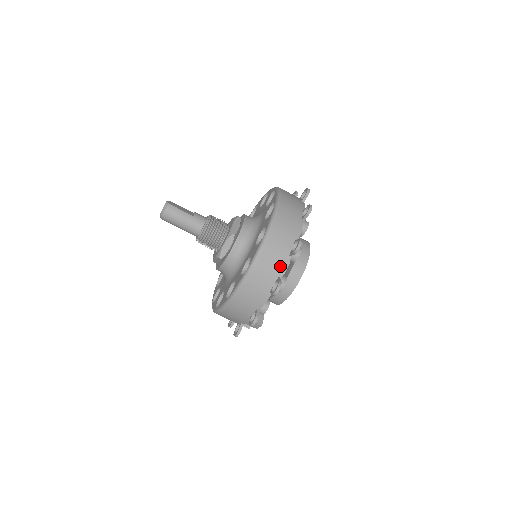
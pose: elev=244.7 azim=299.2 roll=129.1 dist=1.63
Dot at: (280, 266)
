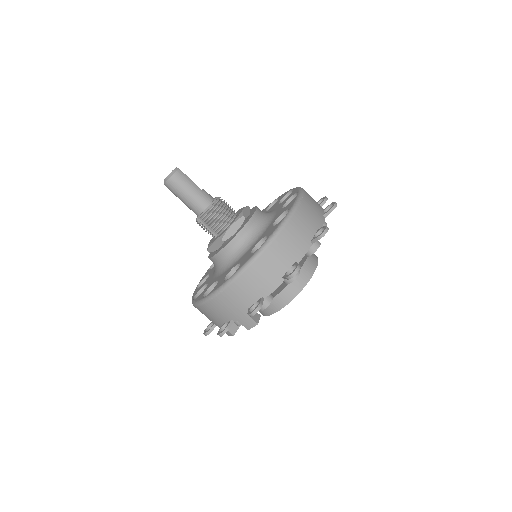
Dot at: (299, 250)
